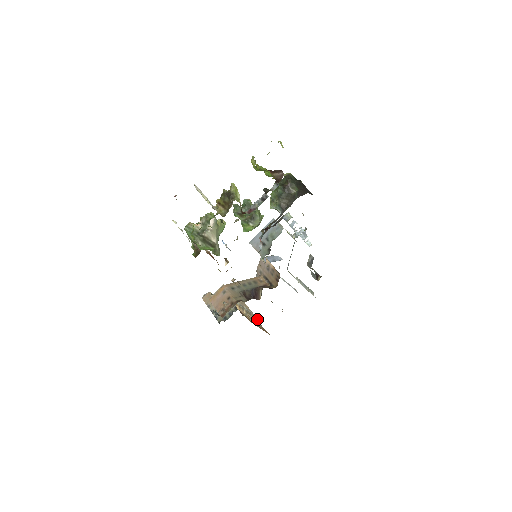
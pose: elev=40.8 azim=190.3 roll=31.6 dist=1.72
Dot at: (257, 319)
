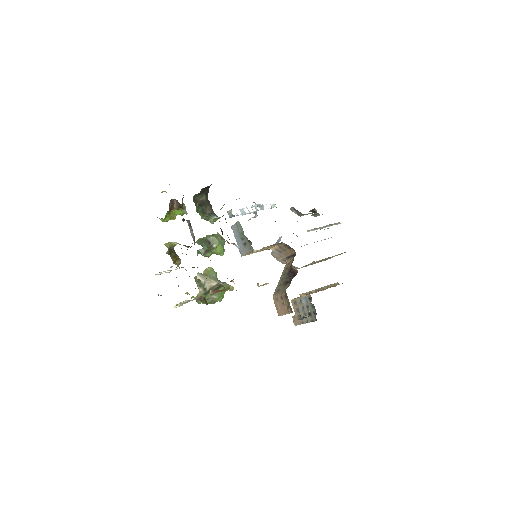
Dot at: (334, 285)
